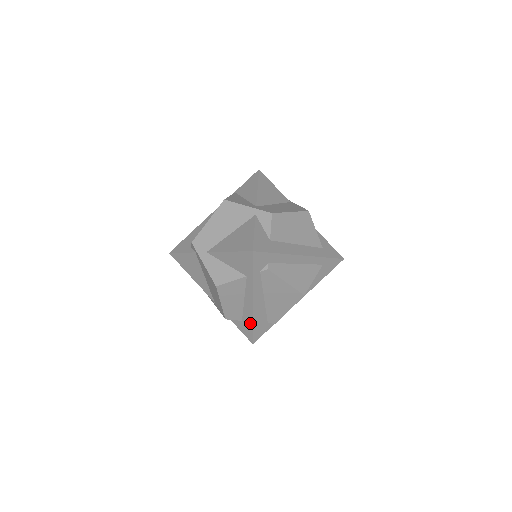
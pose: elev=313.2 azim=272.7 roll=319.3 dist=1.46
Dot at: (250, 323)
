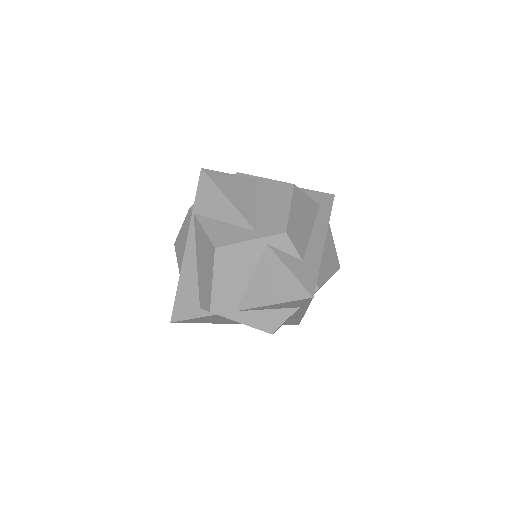
Dot at: (298, 320)
